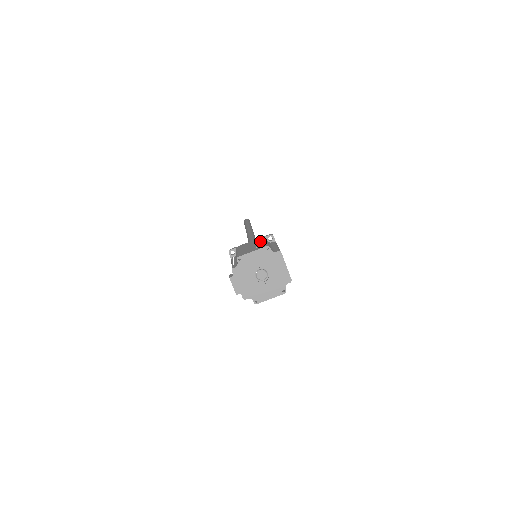
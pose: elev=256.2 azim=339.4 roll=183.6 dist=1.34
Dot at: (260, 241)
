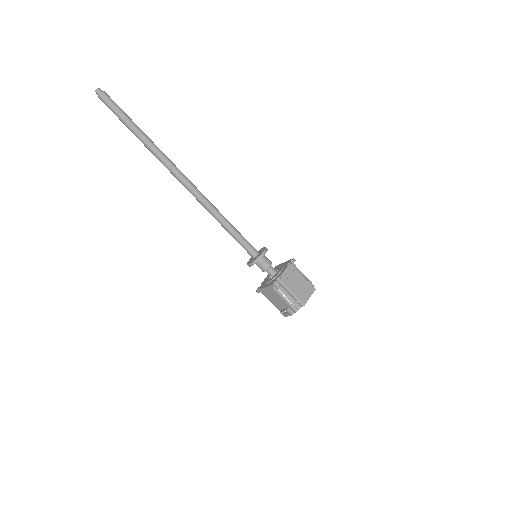
Dot at: (299, 276)
